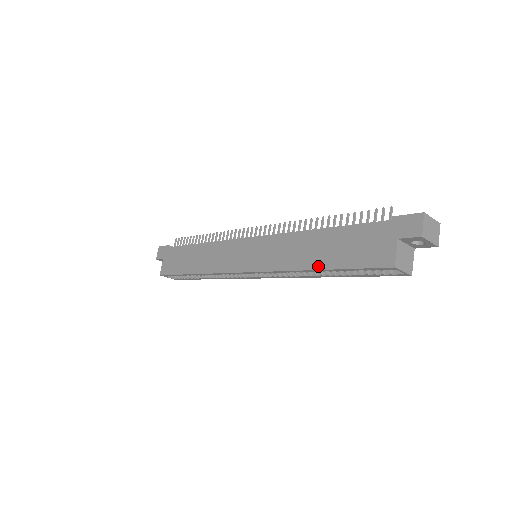
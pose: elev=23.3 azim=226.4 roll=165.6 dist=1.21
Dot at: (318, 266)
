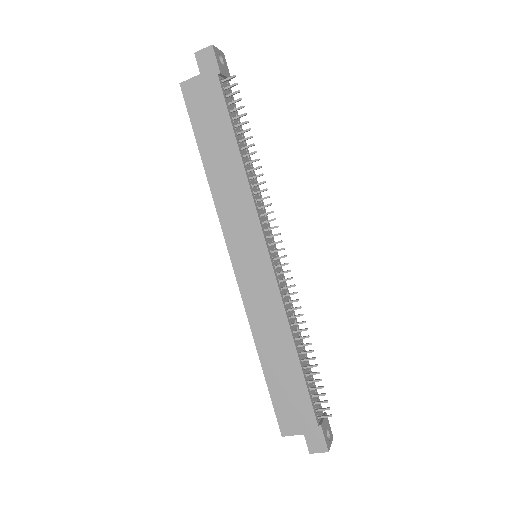
Dot at: (264, 363)
